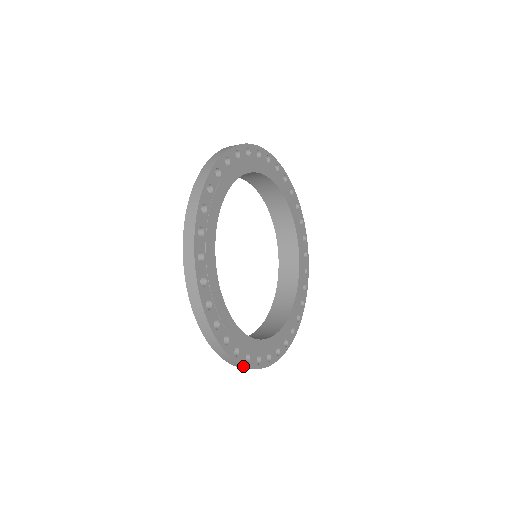
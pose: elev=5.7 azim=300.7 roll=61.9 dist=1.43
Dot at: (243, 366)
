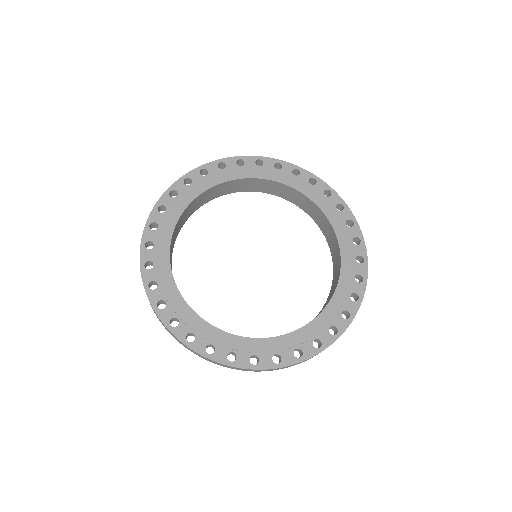
Dot at: (297, 363)
